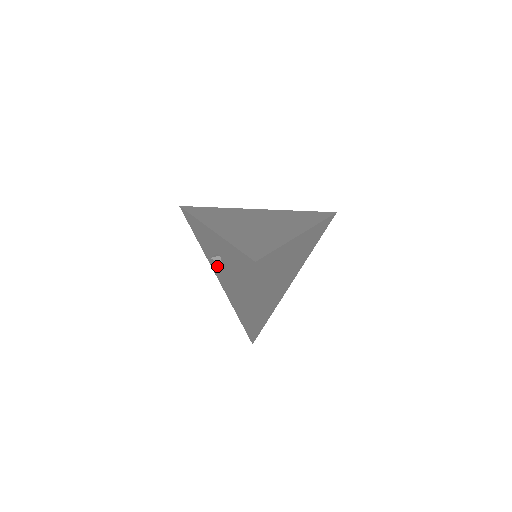
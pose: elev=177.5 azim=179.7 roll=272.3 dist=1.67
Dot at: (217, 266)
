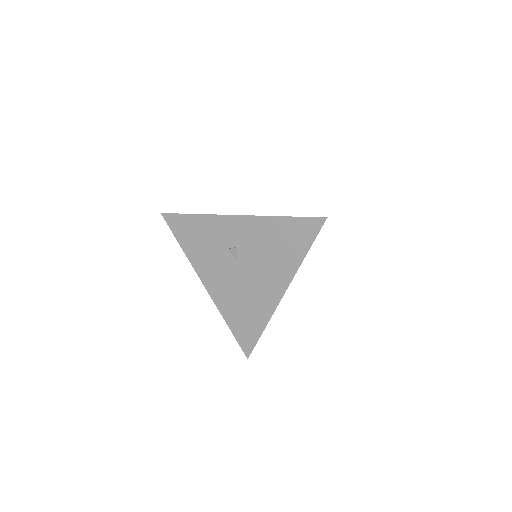
Dot at: (218, 268)
